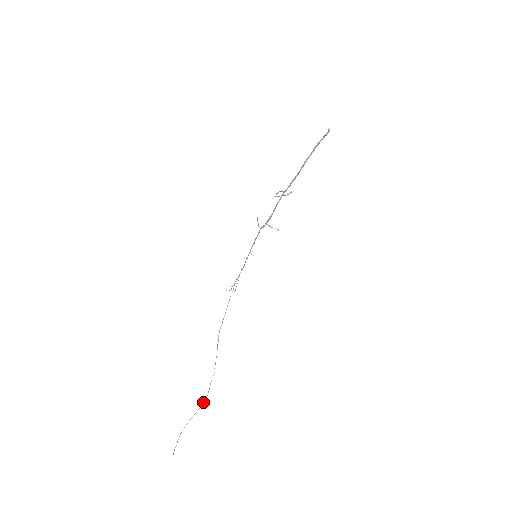
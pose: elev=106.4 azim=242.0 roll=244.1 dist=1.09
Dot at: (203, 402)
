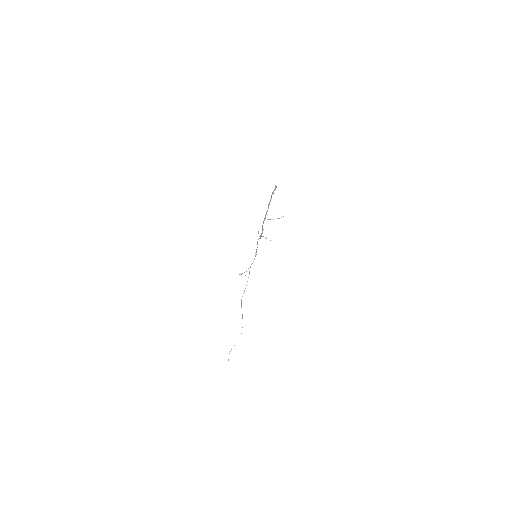
Dot at: occluded
